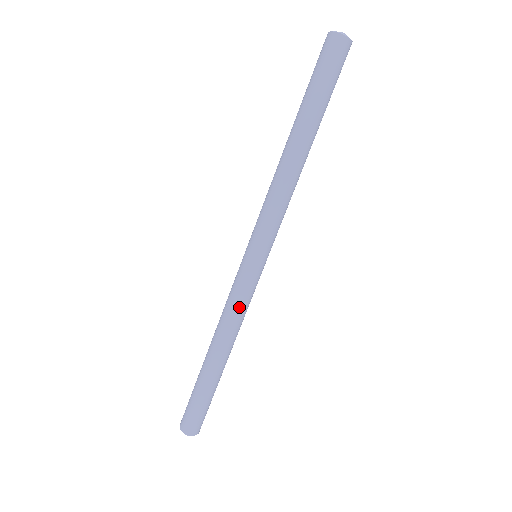
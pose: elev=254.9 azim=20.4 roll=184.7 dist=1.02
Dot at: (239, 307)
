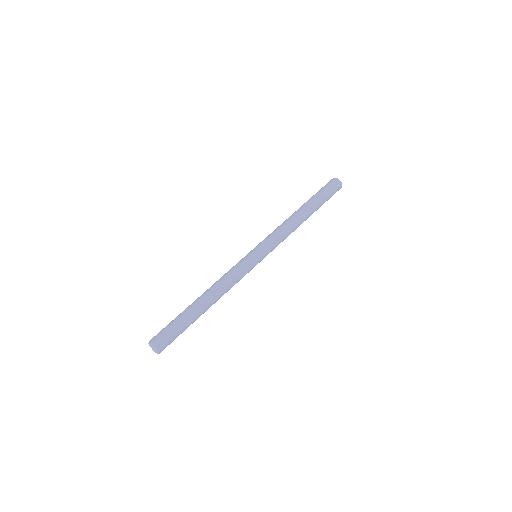
Dot at: (229, 271)
